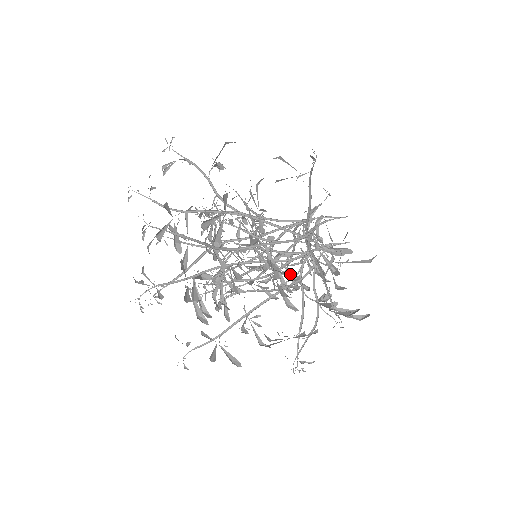
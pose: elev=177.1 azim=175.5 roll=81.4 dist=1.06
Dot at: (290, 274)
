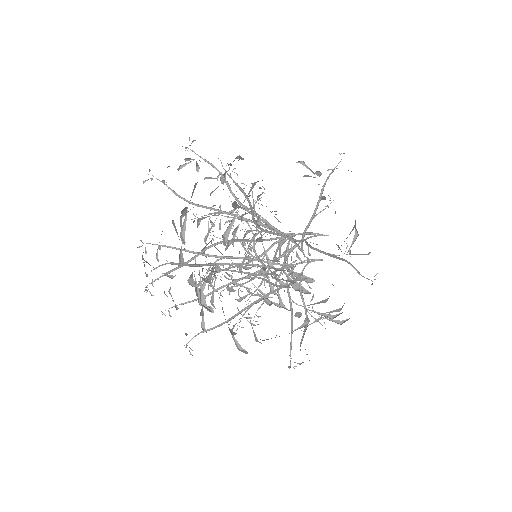
Dot at: occluded
